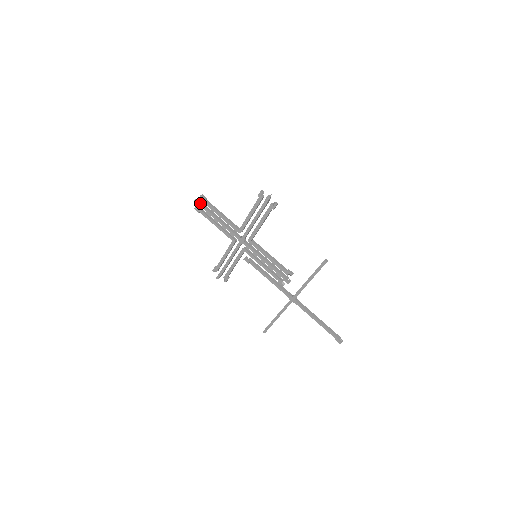
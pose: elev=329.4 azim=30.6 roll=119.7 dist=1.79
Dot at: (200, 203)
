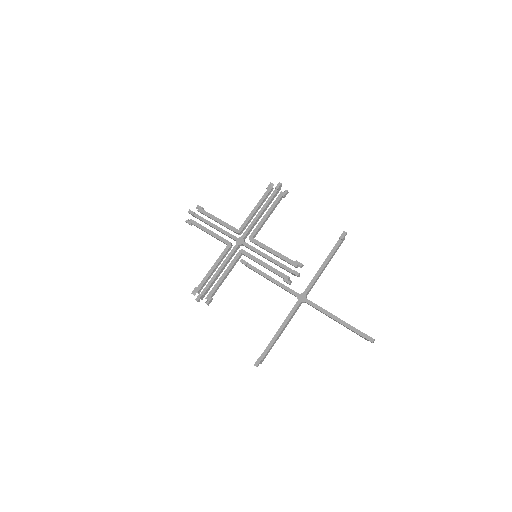
Dot at: (195, 213)
